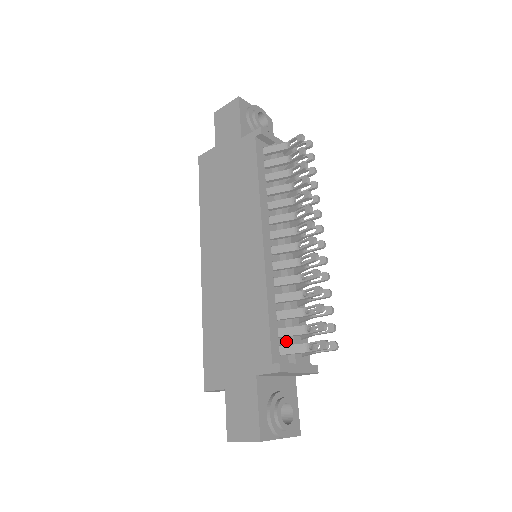
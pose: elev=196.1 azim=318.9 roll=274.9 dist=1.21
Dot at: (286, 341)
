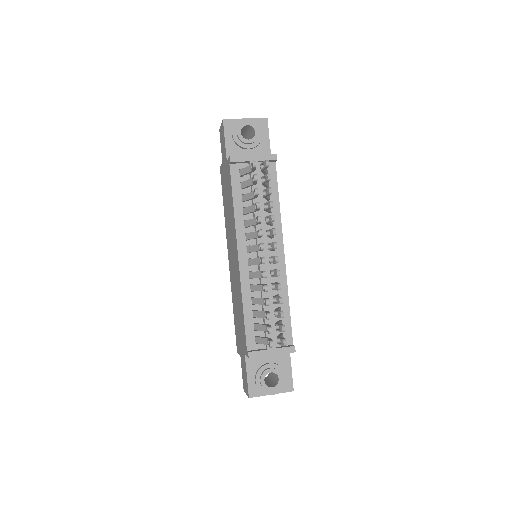
Dot at: (264, 331)
